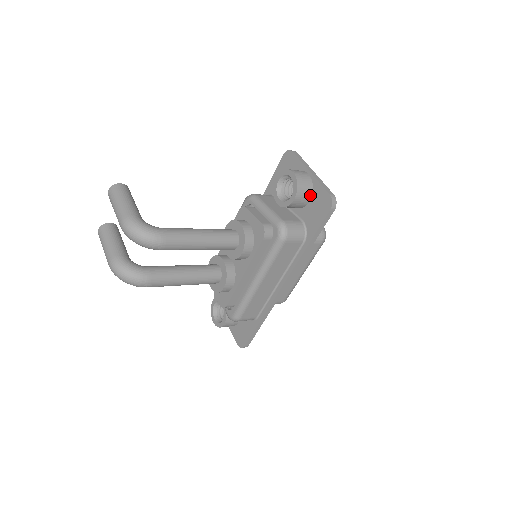
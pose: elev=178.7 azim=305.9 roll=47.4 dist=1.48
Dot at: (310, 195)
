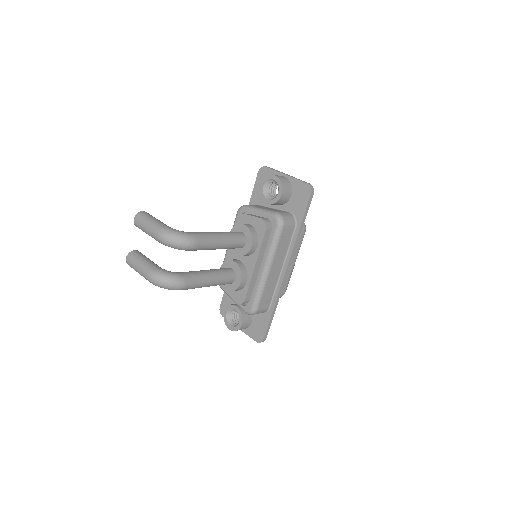
Dot at: (291, 190)
